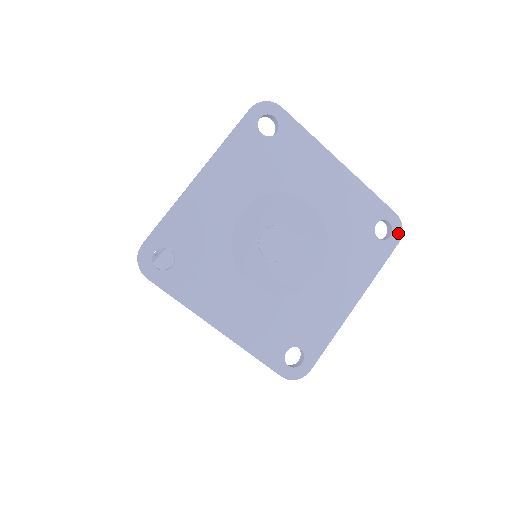
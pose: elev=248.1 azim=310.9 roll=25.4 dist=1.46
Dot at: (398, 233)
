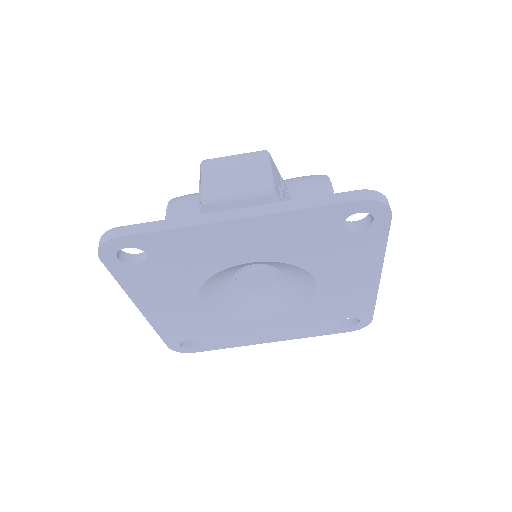
Dot at: (382, 211)
